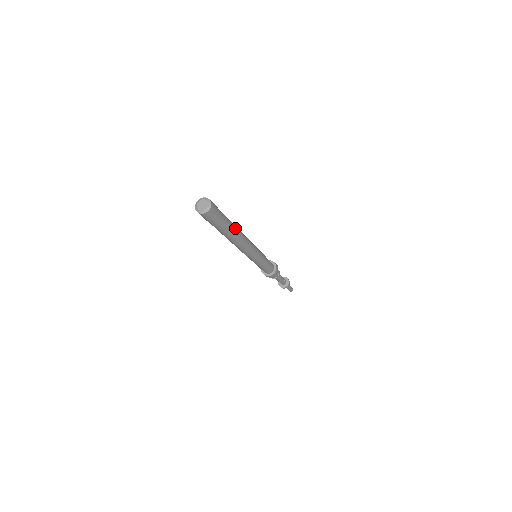
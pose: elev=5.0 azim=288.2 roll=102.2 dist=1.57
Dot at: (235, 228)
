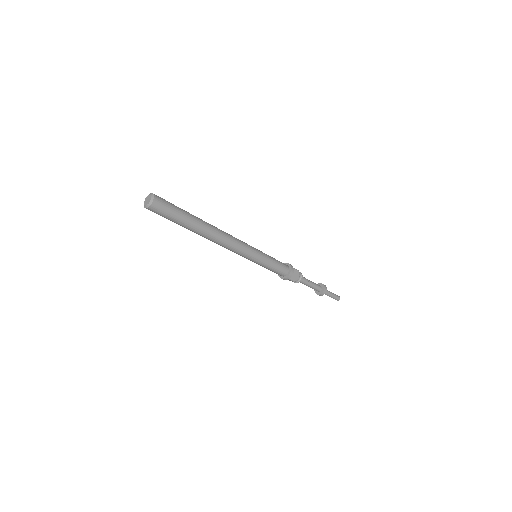
Dot at: (202, 226)
